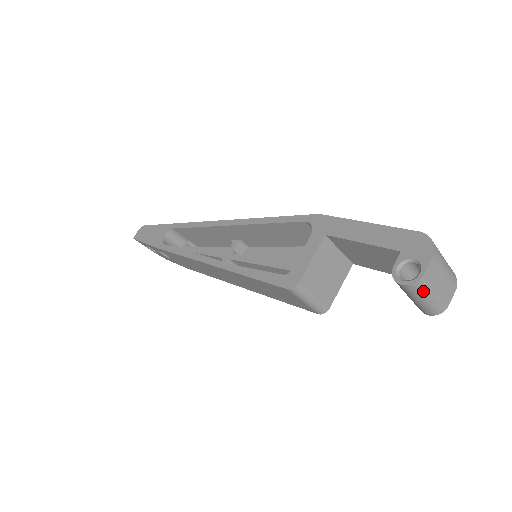
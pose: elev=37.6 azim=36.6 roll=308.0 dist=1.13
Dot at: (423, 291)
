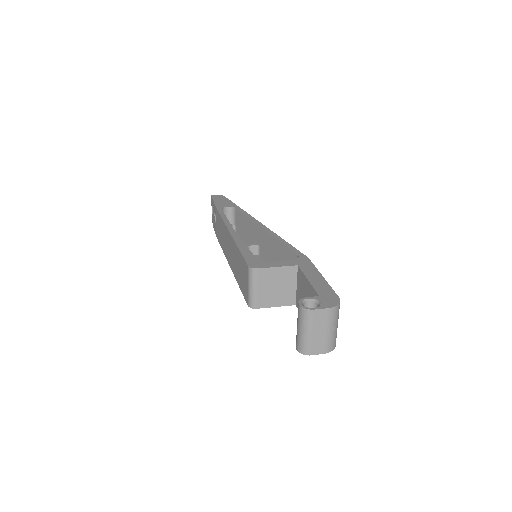
Dot at: (306, 321)
